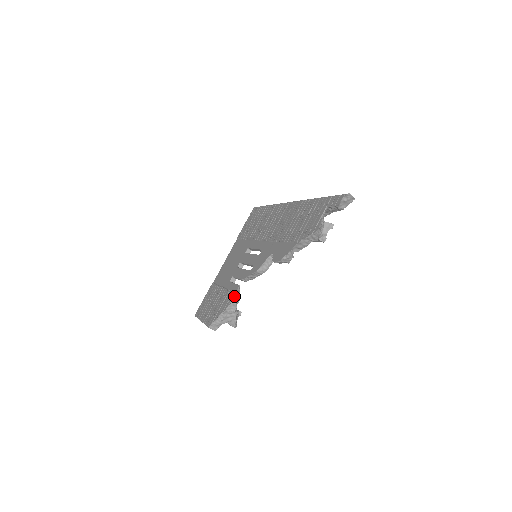
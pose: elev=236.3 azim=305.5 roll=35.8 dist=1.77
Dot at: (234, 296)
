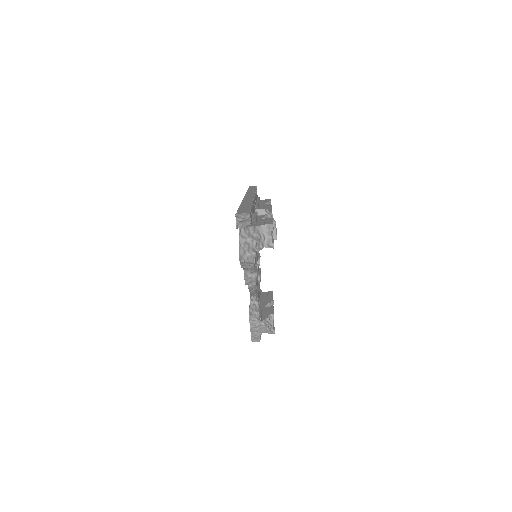
Dot at: occluded
